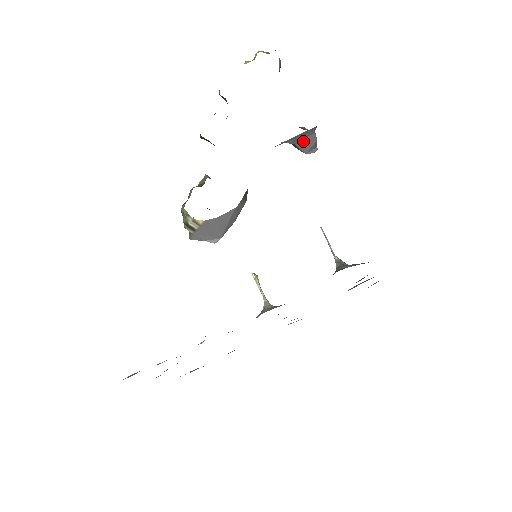
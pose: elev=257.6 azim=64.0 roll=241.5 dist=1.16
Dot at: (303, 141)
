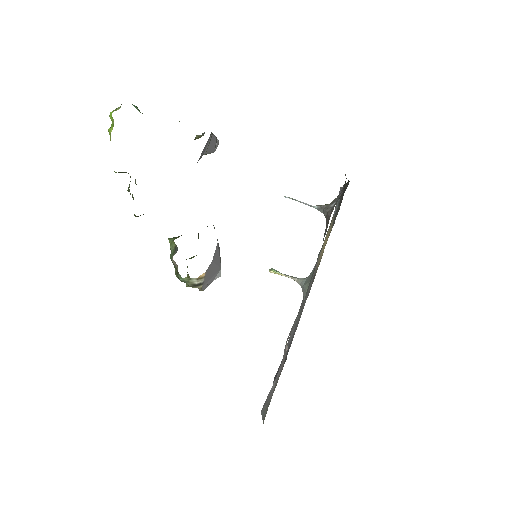
Dot at: (208, 147)
